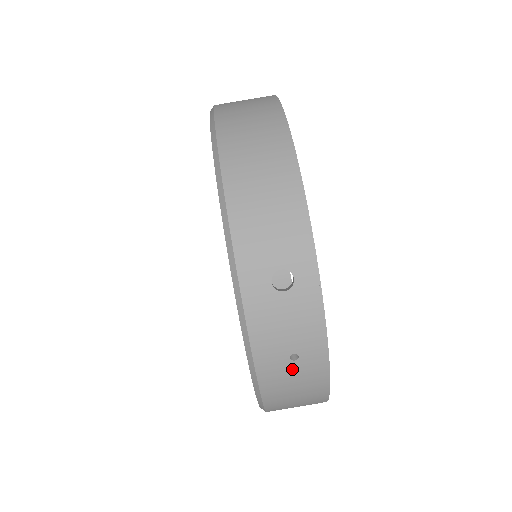
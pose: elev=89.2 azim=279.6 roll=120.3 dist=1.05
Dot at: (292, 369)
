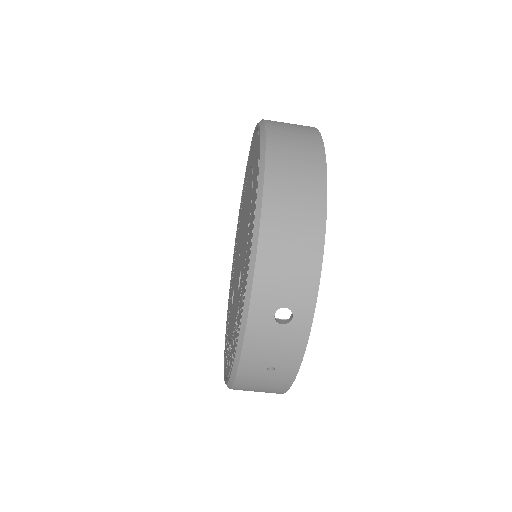
Dot at: (266, 375)
